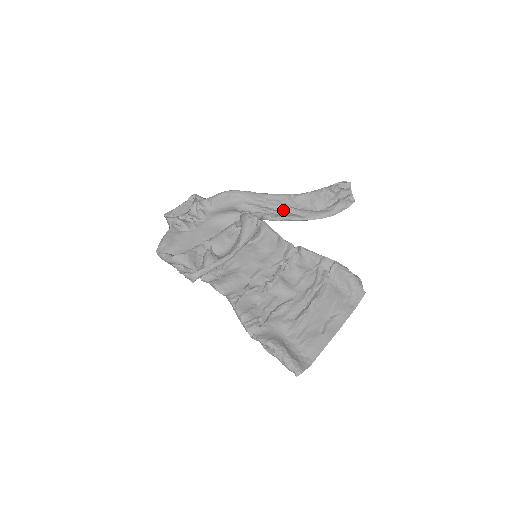
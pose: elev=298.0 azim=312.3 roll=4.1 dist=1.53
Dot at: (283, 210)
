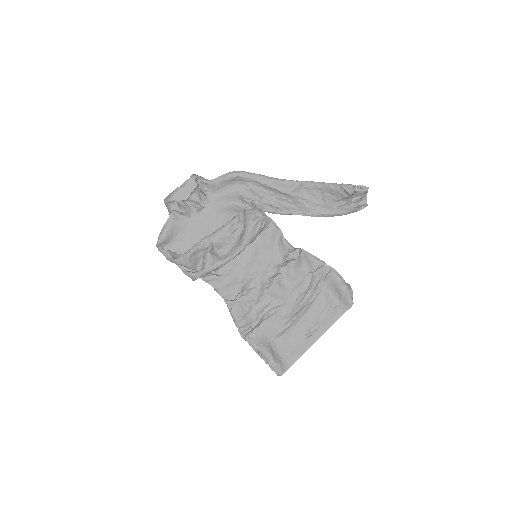
Dot at: (291, 200)
